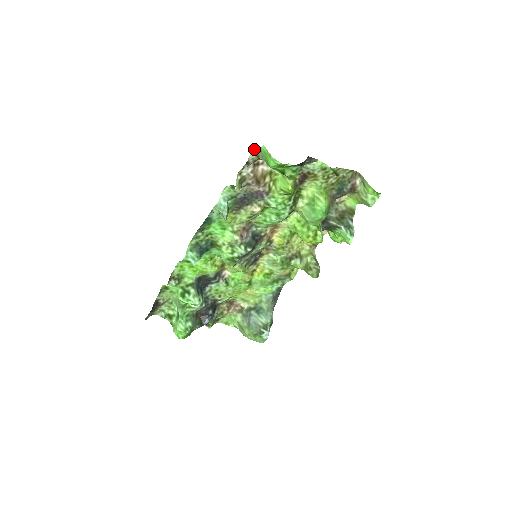
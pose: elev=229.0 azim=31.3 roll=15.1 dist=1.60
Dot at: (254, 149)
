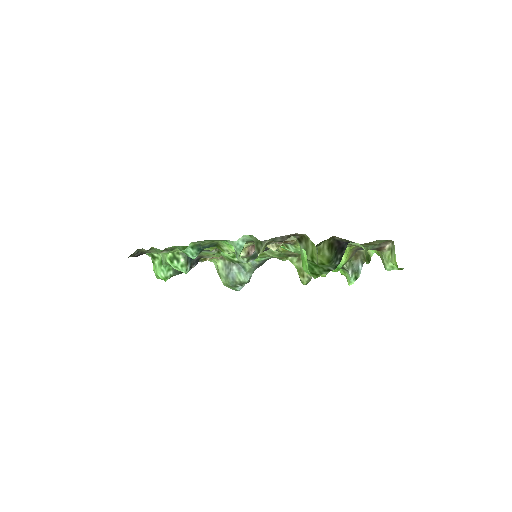
Dot at: (294, 236)
